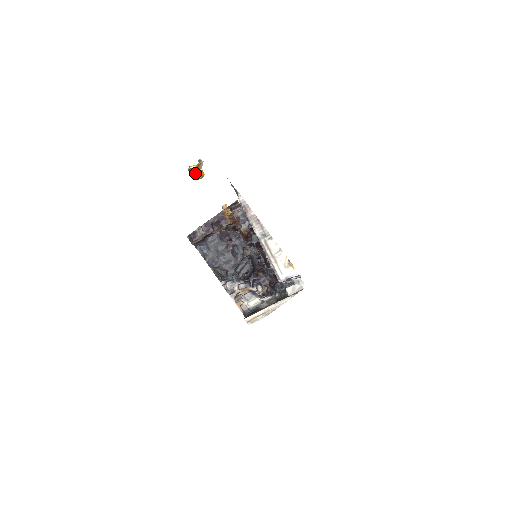
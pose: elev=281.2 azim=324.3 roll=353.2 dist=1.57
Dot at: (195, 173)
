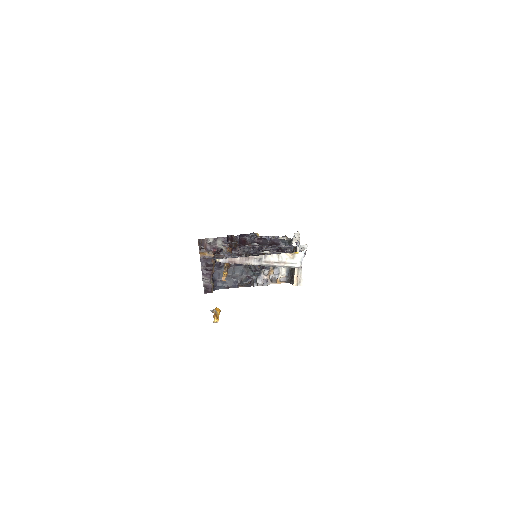
Dot at: (218, 318)
